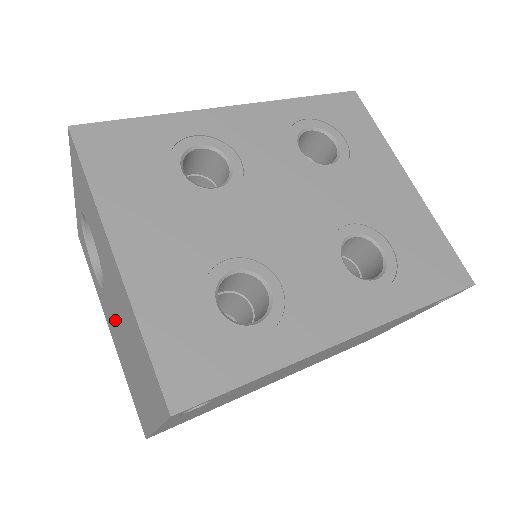
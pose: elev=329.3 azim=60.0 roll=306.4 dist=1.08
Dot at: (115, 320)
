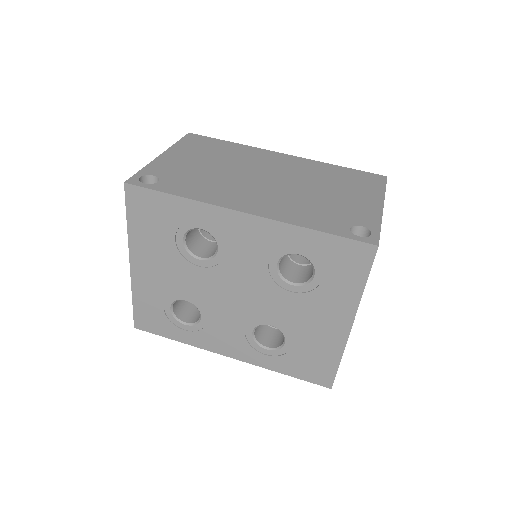
Dot at: occluded
